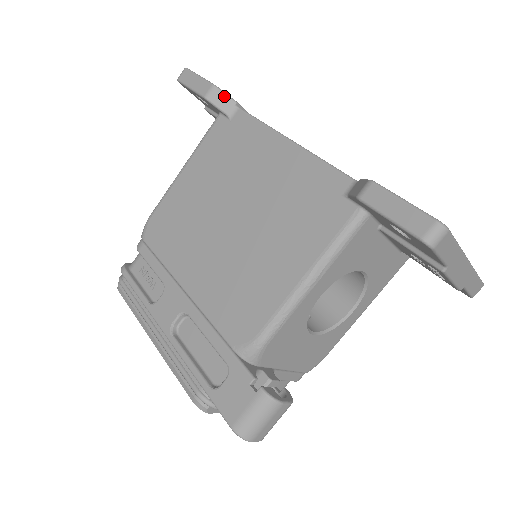
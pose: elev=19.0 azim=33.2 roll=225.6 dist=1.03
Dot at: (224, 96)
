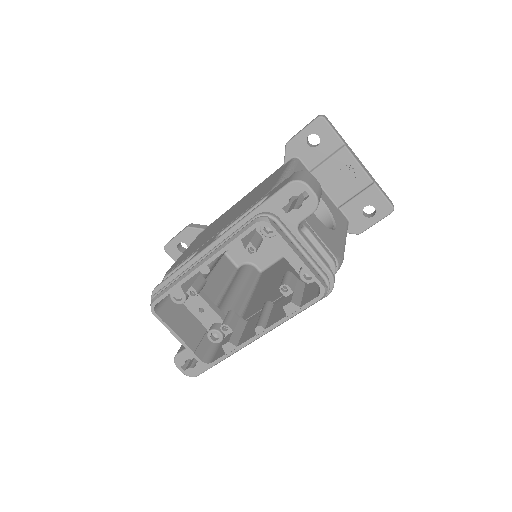
Dot at: (198, 225)
